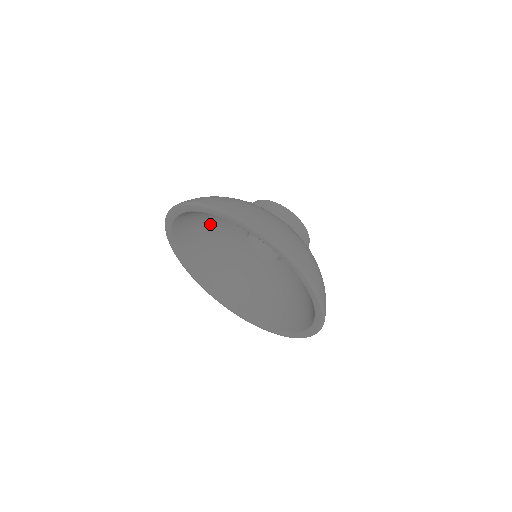
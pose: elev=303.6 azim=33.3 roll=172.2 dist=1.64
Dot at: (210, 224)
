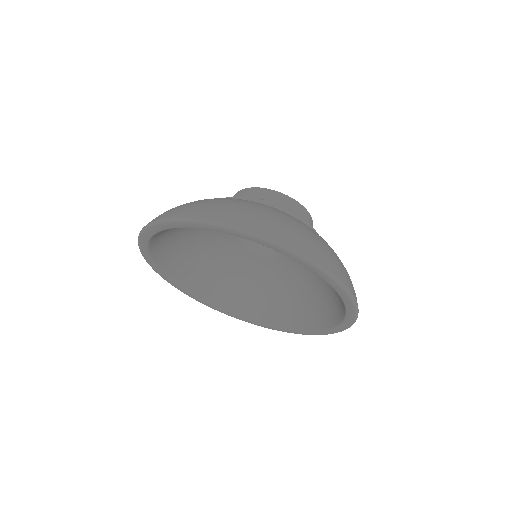
Dot at: occluded
